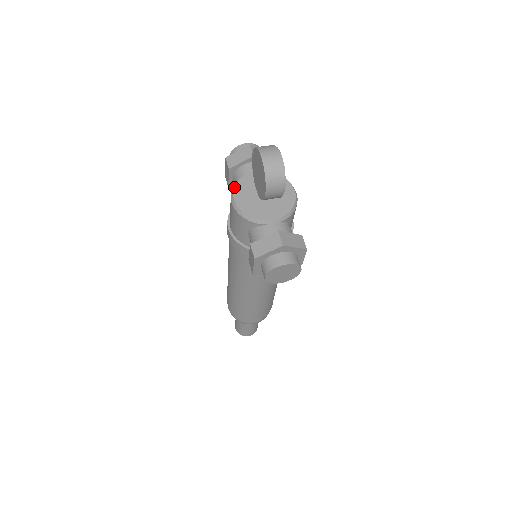
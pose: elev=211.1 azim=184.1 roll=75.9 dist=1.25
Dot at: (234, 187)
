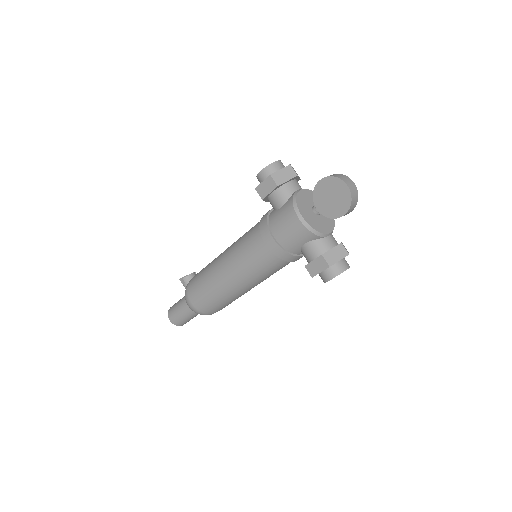
Dot at: (297, 205)
